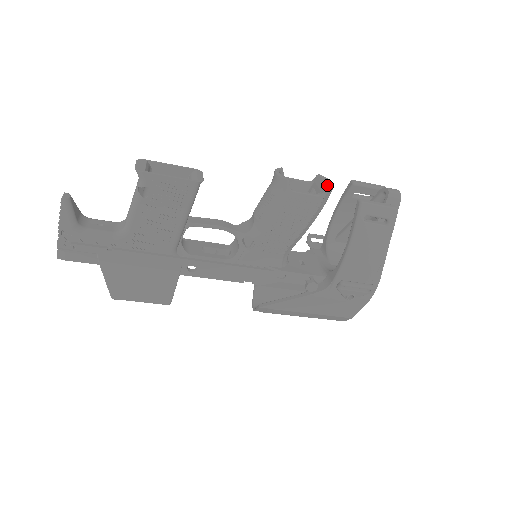
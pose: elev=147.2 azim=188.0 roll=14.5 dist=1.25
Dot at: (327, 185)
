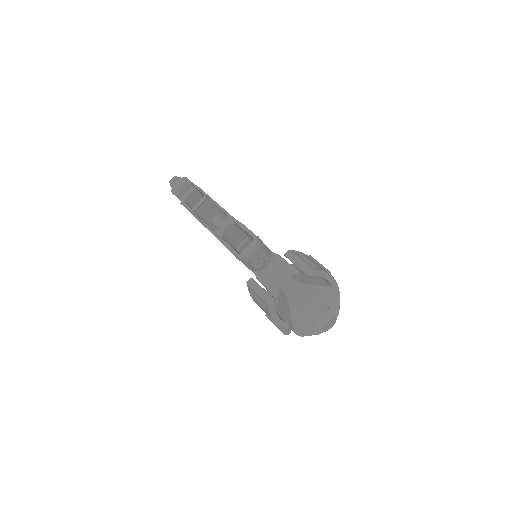
Dot at: (241, 254)
